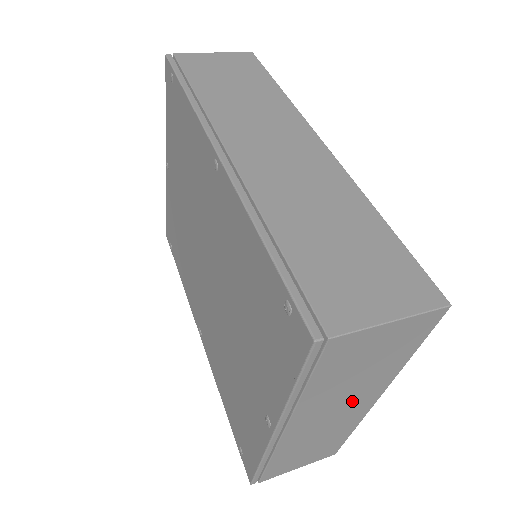
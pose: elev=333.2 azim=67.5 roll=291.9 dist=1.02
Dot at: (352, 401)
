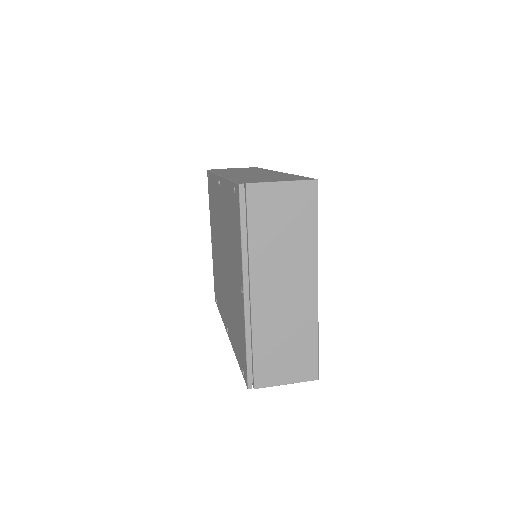
Dot at: (294, 275)
